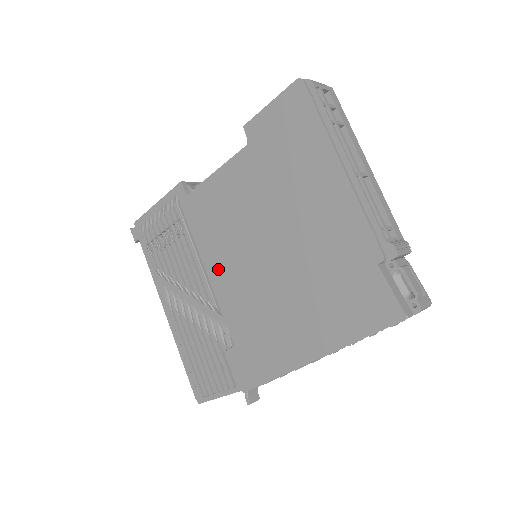
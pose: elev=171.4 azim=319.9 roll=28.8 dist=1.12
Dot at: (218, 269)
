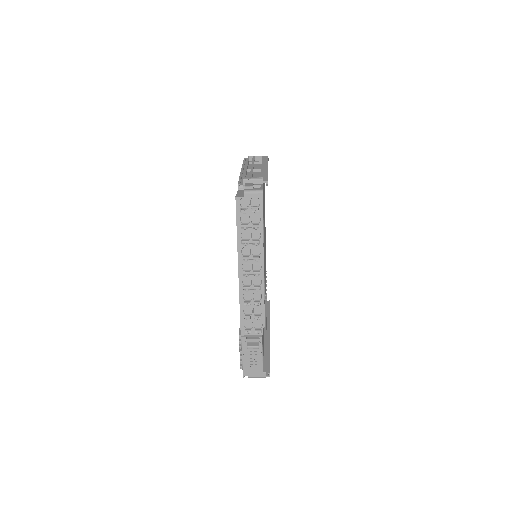
Dot at: occluded
